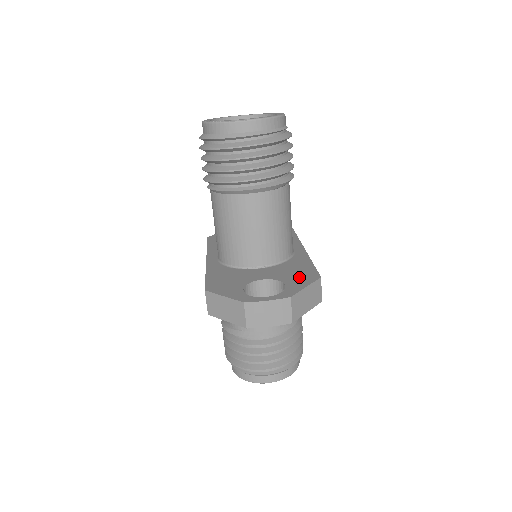
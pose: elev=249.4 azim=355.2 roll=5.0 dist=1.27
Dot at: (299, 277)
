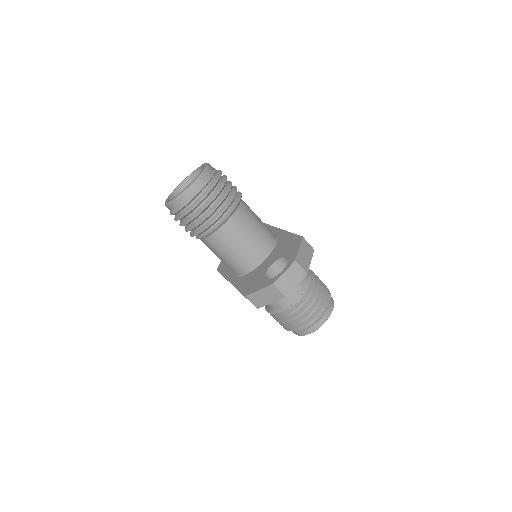
Dot at: (291, 247)
